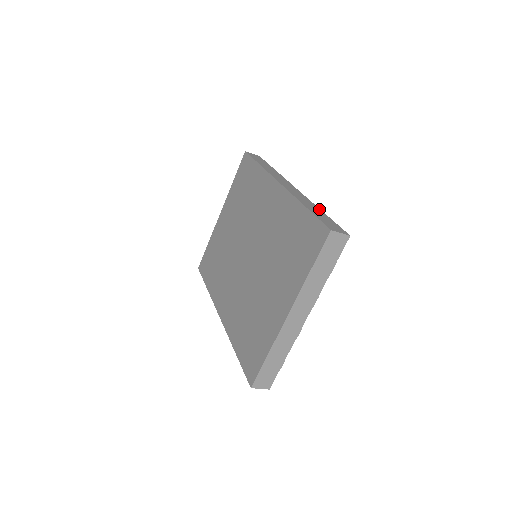
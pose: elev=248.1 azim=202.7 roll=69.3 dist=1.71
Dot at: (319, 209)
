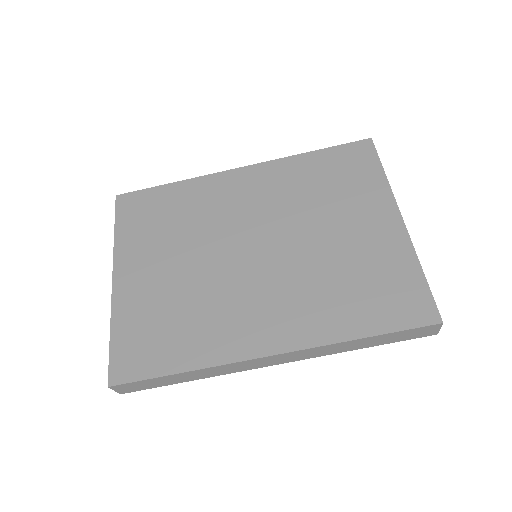
Dot at: occluded
